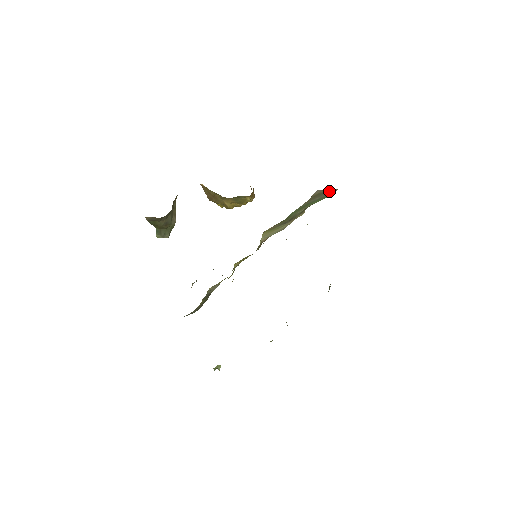
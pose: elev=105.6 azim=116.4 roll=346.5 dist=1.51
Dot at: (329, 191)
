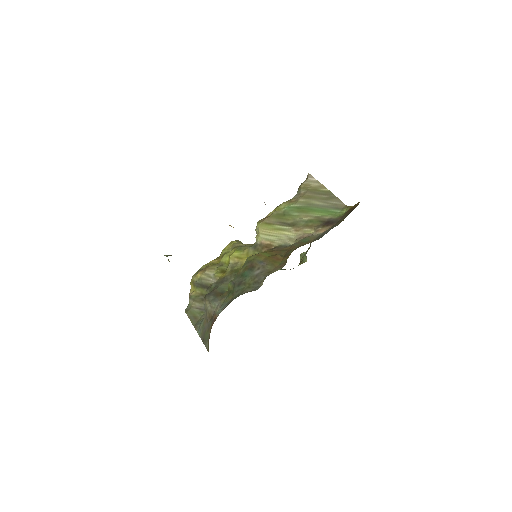
Dot at: (332, 199)
